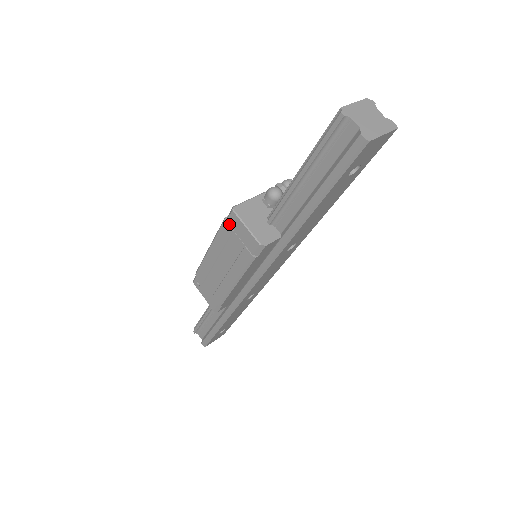
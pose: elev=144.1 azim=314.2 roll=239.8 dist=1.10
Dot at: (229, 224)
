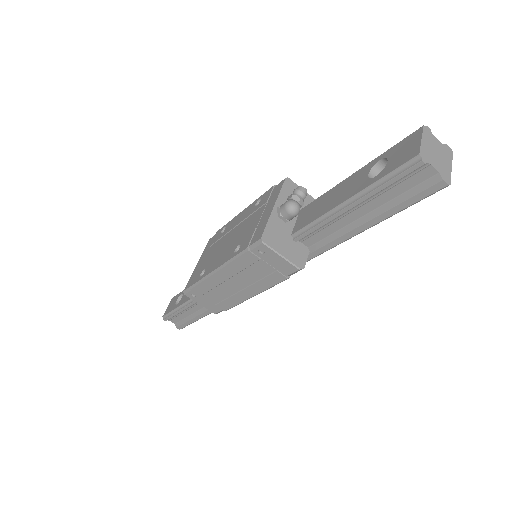
Dot at: (255, 253)
